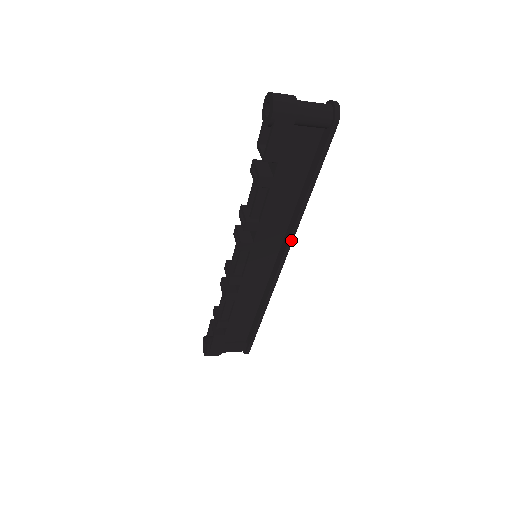
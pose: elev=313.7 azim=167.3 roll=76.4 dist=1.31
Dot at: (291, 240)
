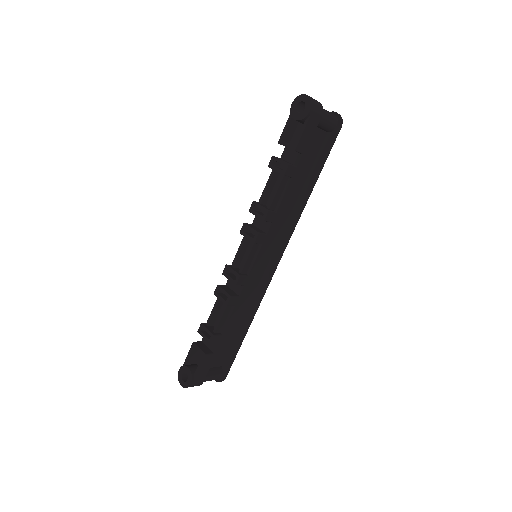
Dot at: (290, 235)
